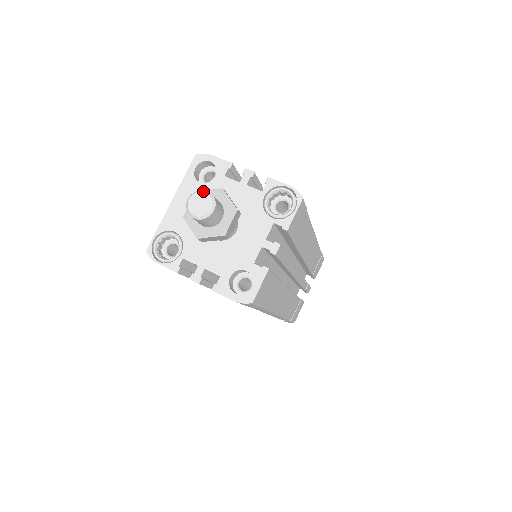
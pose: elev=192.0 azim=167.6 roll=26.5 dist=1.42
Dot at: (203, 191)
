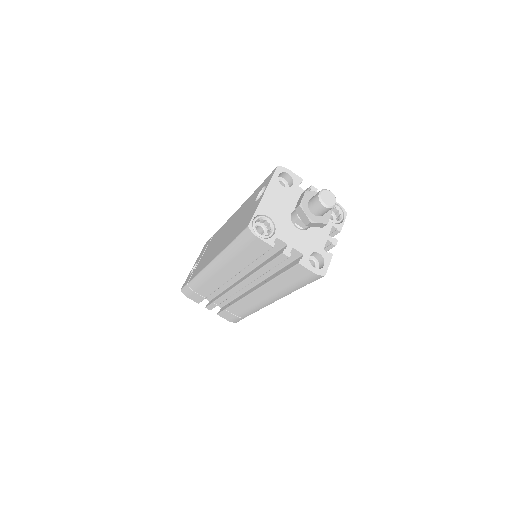
Dot at: (329, 190)
